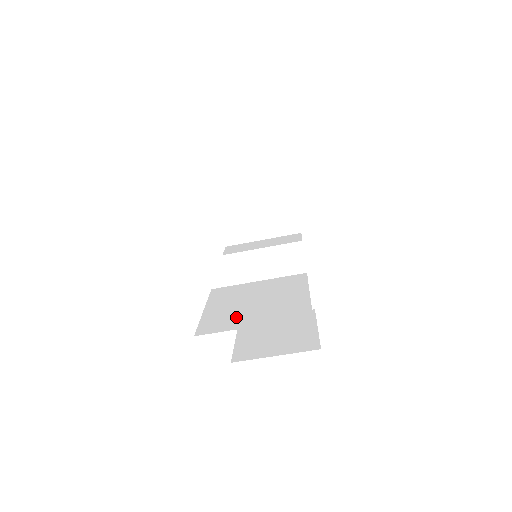
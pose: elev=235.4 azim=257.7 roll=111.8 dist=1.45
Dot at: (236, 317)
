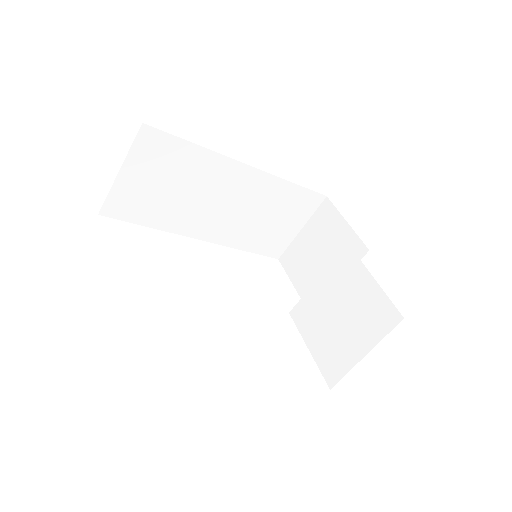
Dot at: occluded
